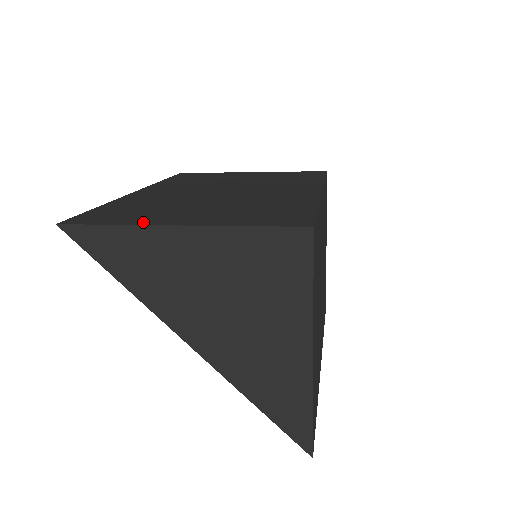
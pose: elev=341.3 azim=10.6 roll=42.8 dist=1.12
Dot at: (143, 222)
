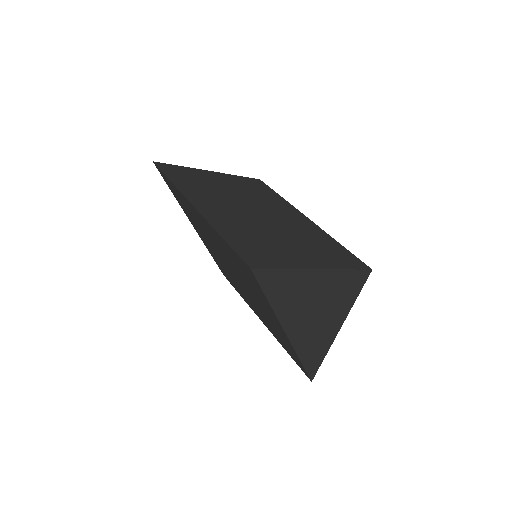
Dot at: (296, 265)
